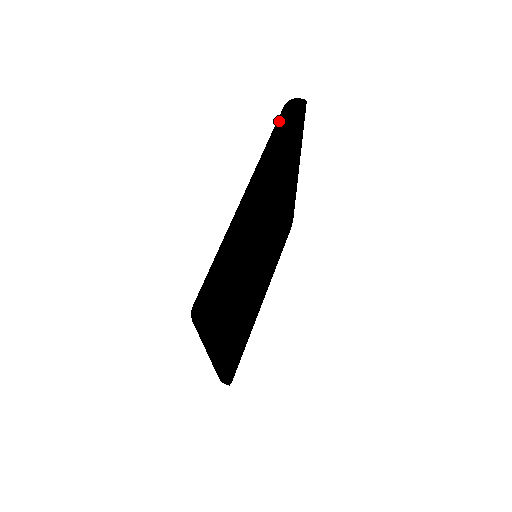
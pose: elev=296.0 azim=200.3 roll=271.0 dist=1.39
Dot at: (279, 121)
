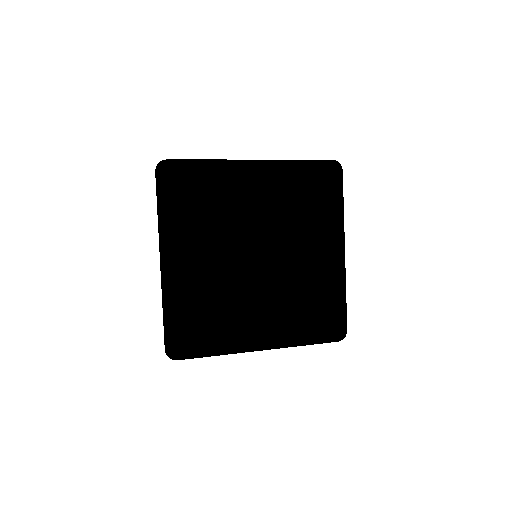
Dot at: occluded
